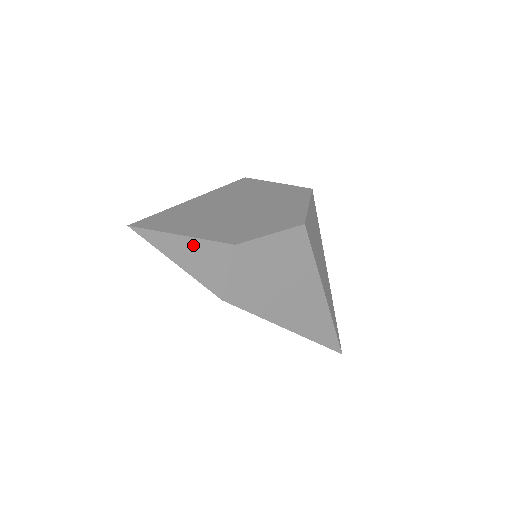
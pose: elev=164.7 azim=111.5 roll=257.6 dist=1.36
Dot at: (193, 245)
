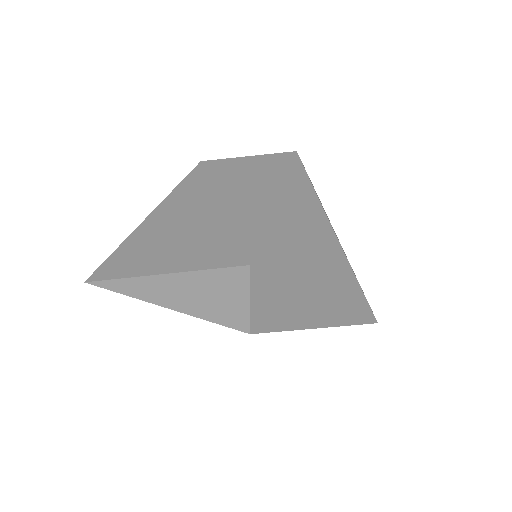
Dot at: (189, 281)
